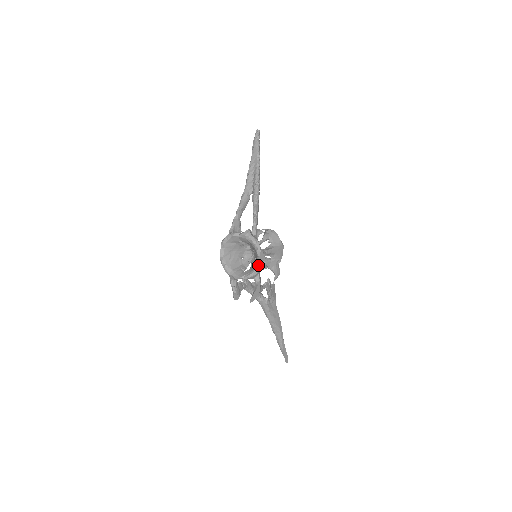
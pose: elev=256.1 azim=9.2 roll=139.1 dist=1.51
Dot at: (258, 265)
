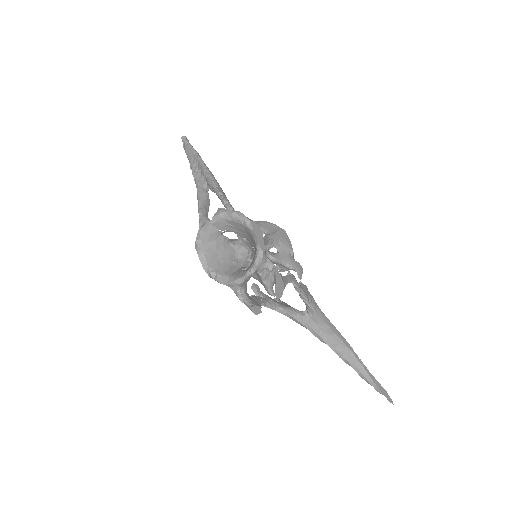
Dot at: (258, 241)
